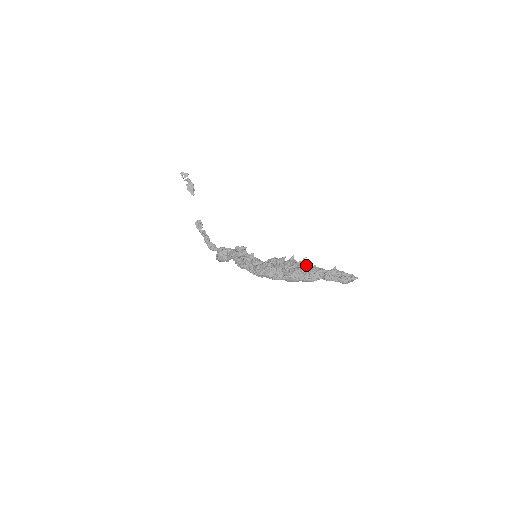
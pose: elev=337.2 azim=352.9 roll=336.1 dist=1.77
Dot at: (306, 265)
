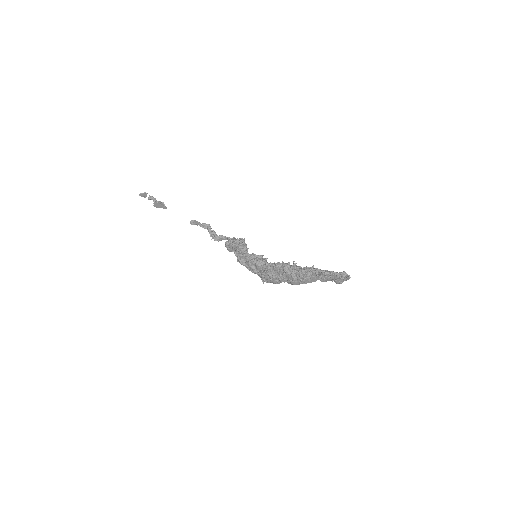
Dot at: (298, 272)
